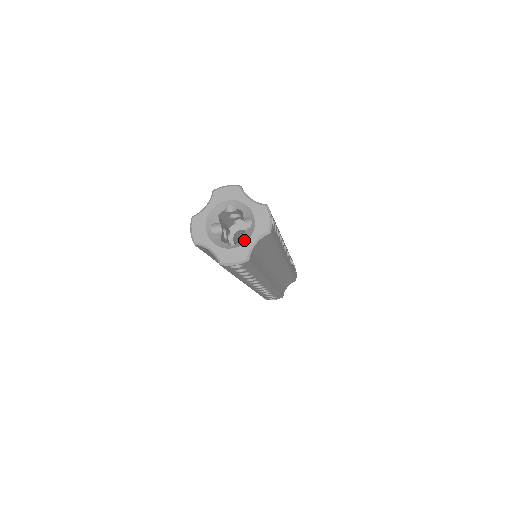
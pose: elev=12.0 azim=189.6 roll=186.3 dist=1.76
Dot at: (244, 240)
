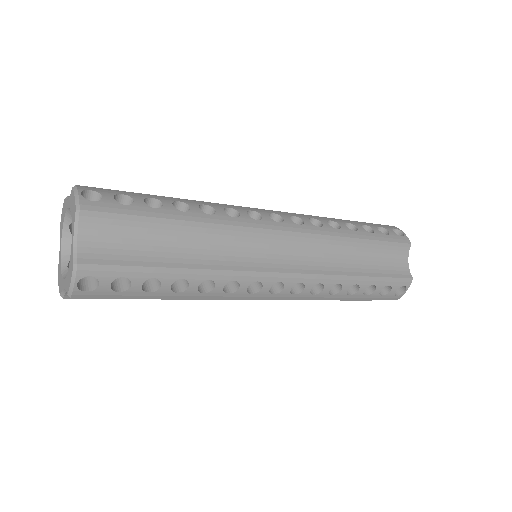
Dot at: occluded
